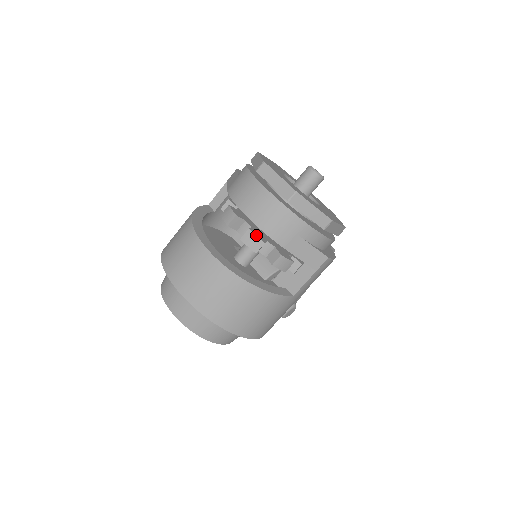
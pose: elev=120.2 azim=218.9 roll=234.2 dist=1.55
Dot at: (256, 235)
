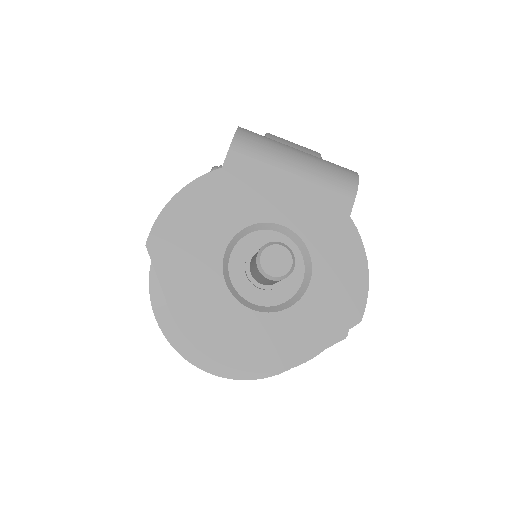
Dot at: occluded
